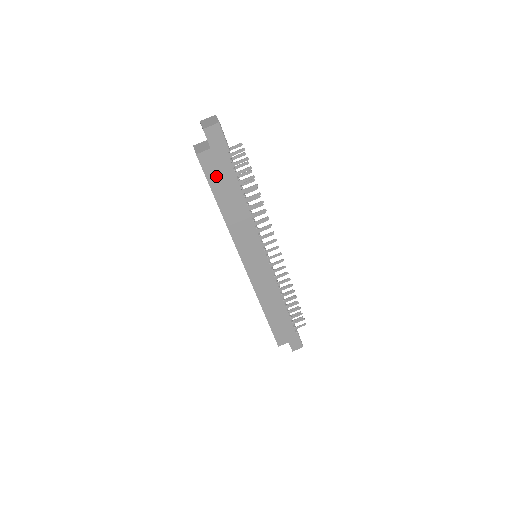
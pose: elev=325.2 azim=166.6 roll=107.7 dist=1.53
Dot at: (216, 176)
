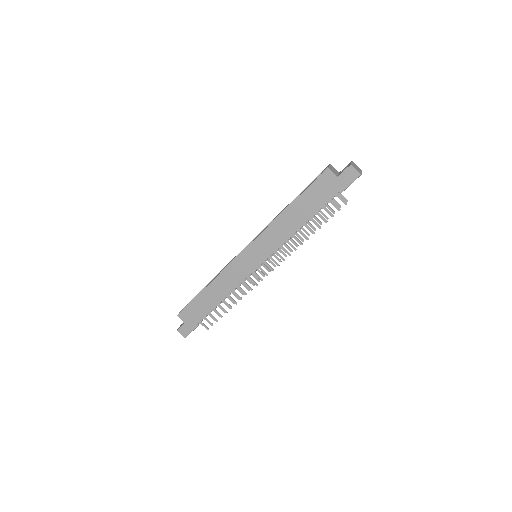
Dot at: (316, 191)
